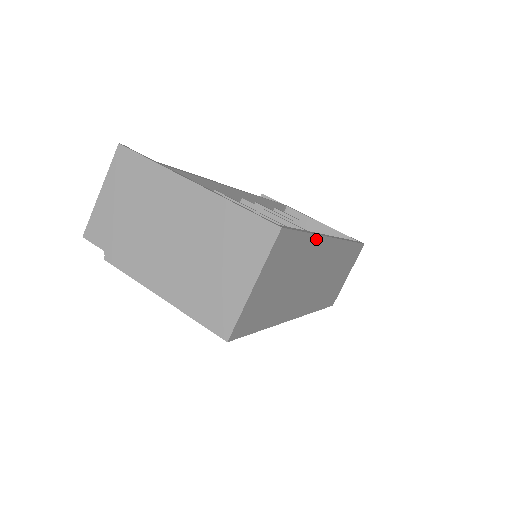
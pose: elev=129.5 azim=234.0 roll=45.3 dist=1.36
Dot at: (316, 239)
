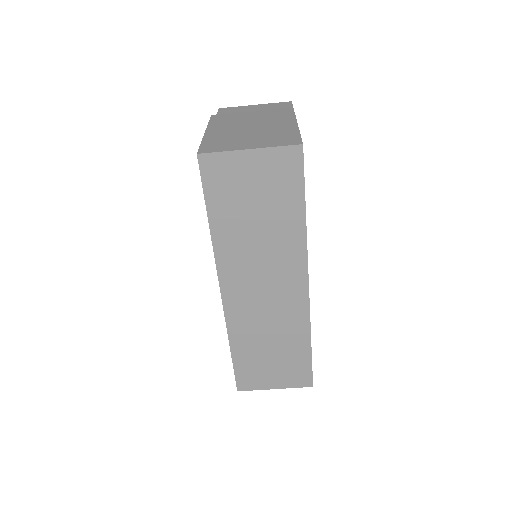
Dot at: (302, 235)
